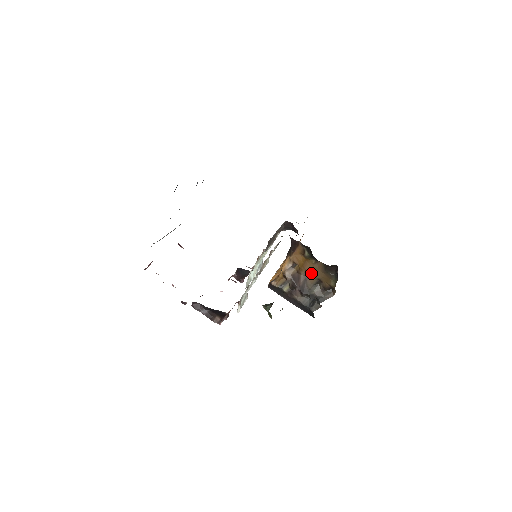
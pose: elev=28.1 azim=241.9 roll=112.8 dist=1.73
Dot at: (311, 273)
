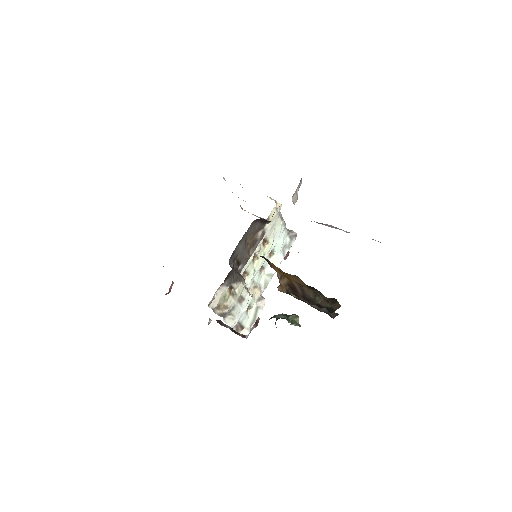
Dot at: (301, 284)
